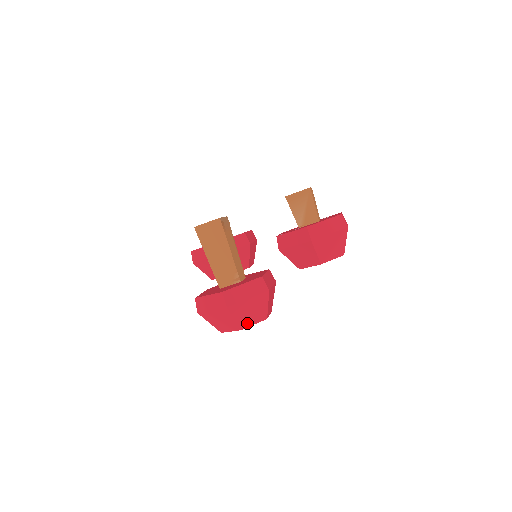
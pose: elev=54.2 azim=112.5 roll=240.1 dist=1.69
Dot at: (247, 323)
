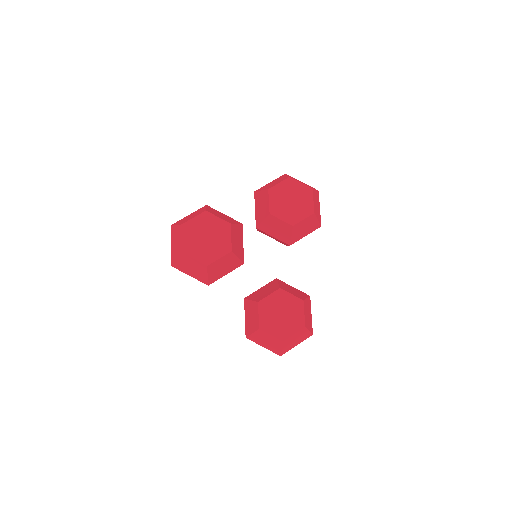
Dot at: (188, 221)
